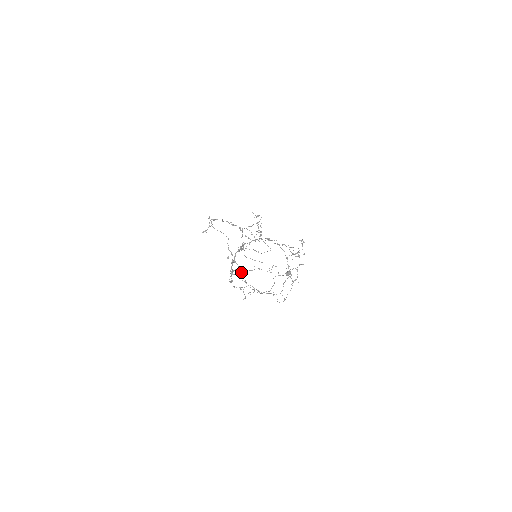
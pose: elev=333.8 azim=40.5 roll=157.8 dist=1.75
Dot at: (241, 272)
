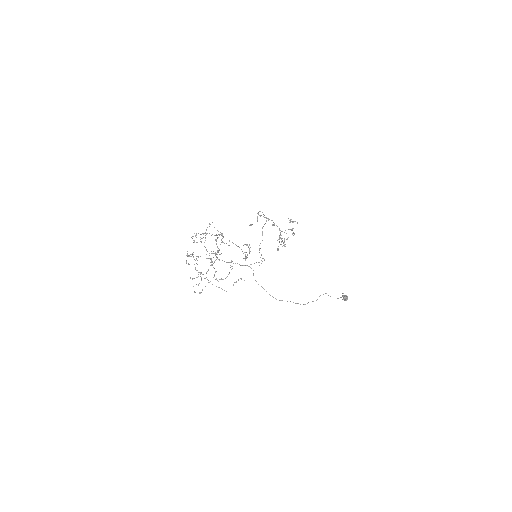
Dot at: occluded
